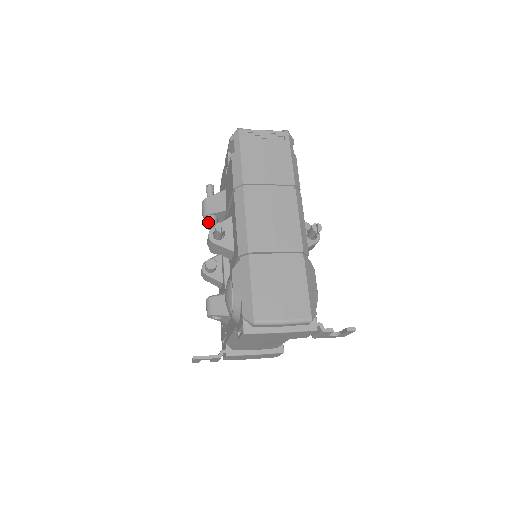
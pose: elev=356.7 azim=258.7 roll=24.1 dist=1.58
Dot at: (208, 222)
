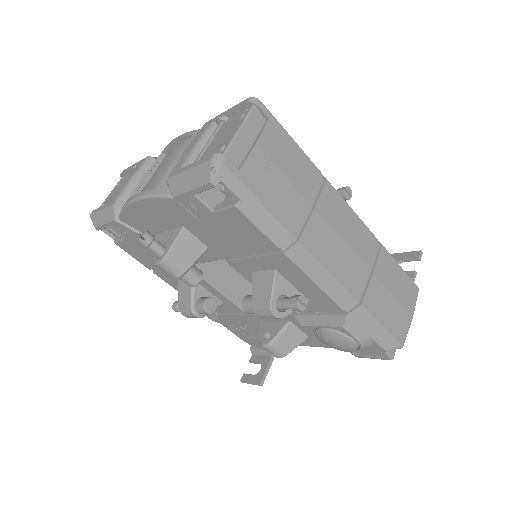
Dot at: (194, 281)
